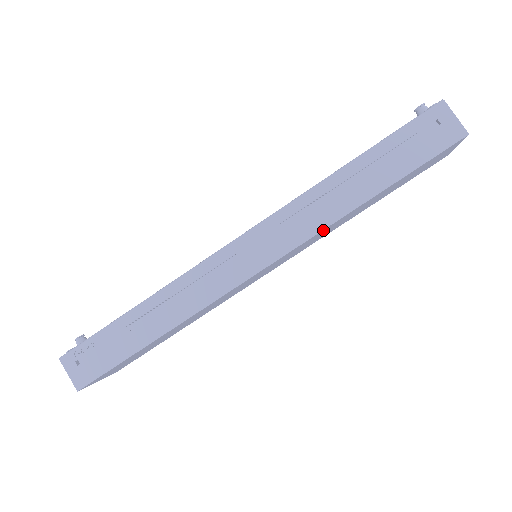
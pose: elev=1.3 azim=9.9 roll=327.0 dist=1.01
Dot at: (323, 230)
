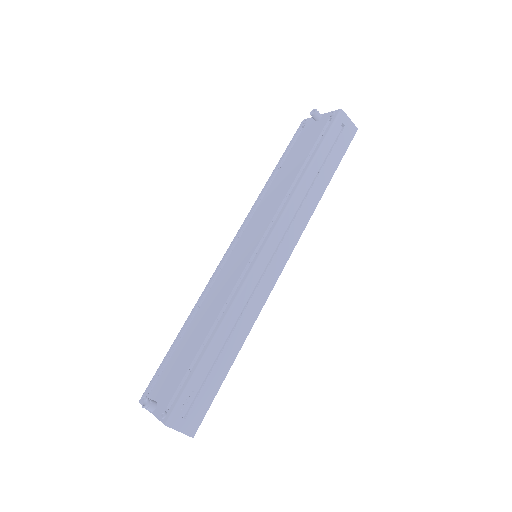
Dot at: (308, 219)
